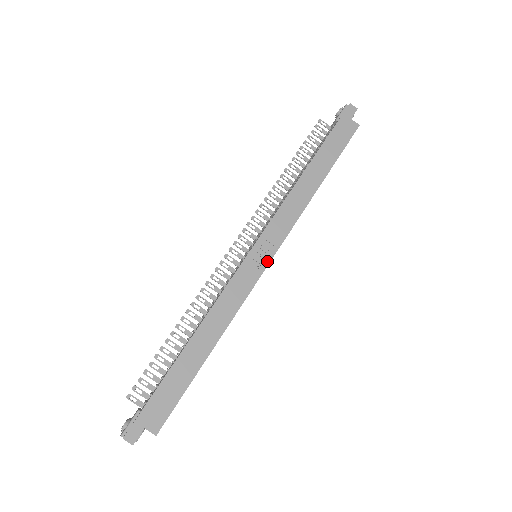
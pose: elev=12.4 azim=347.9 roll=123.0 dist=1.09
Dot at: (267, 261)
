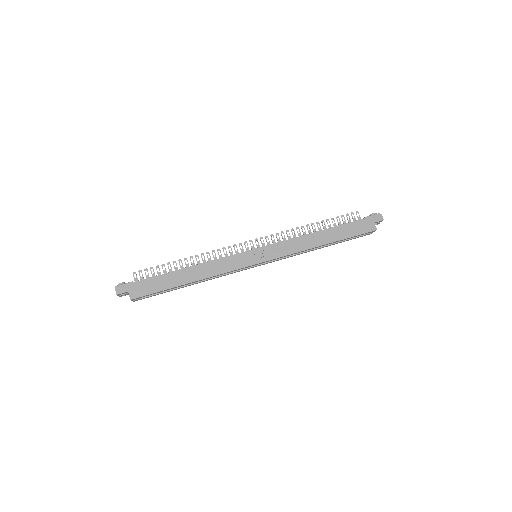
Dot at: (258, 261)
